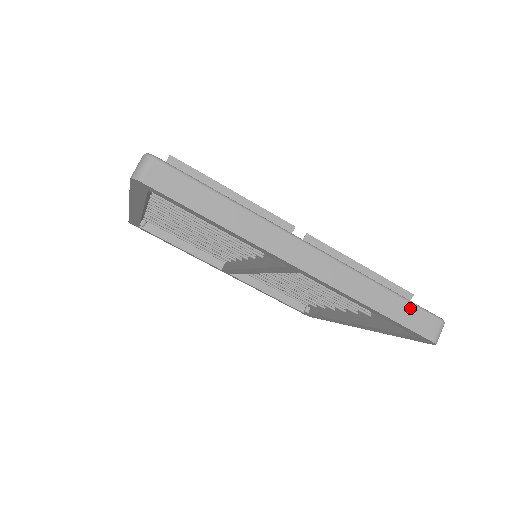
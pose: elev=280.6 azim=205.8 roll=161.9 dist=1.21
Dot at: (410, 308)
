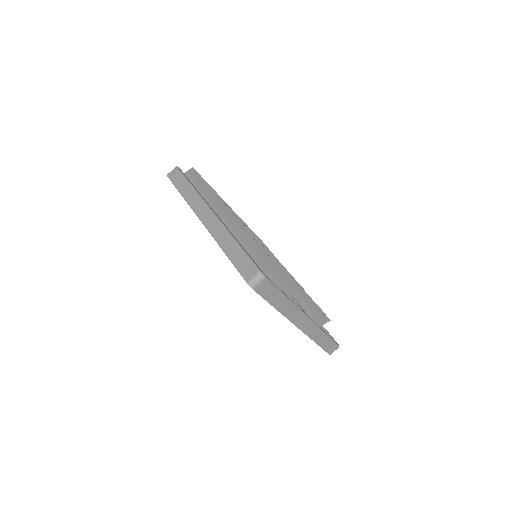
Dot at: (330, 342)
